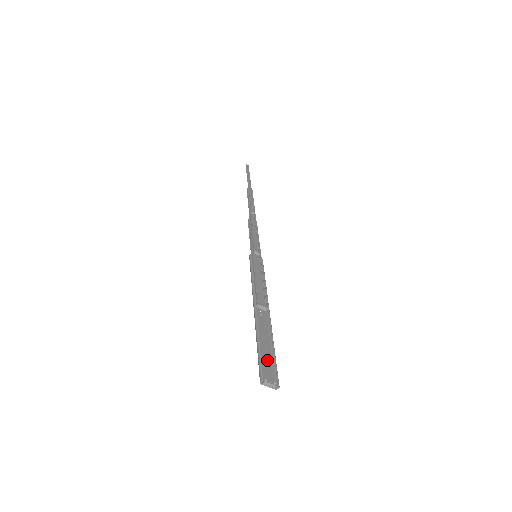
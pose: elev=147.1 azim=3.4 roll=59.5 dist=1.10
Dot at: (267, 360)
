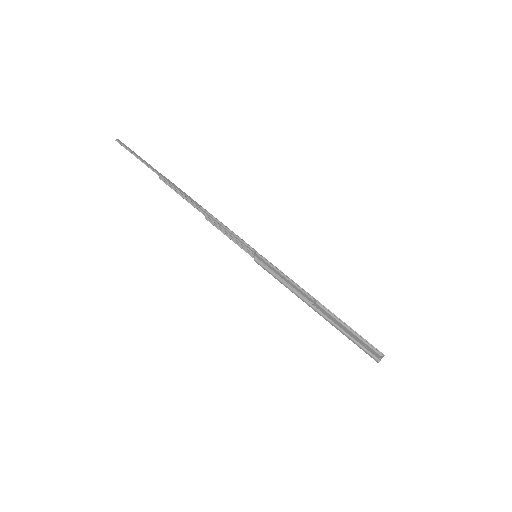
Dot at: (360, 342)
